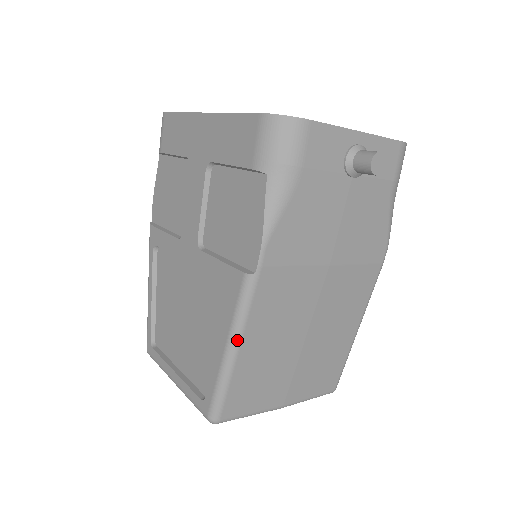
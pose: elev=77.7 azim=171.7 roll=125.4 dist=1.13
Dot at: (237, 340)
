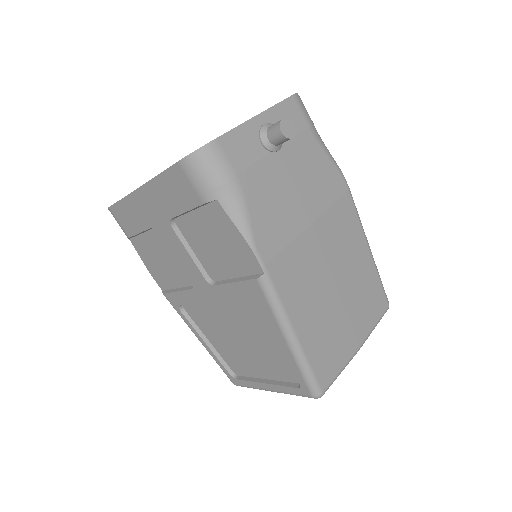
Dot at: (289, 328)
